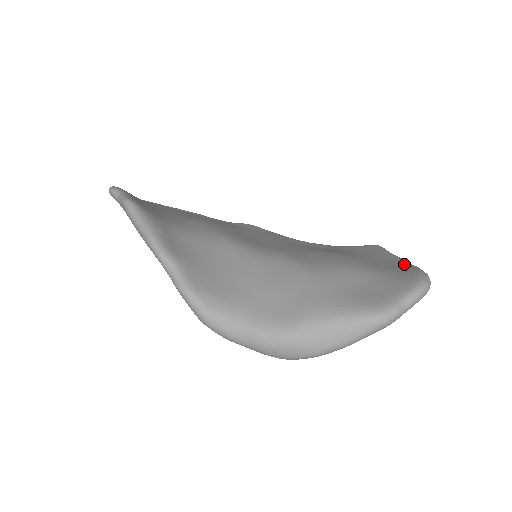
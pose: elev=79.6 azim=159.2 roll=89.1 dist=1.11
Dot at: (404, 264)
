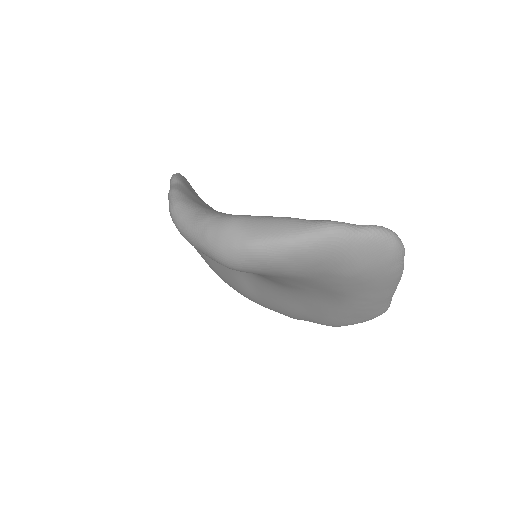
Dot at: occluded
